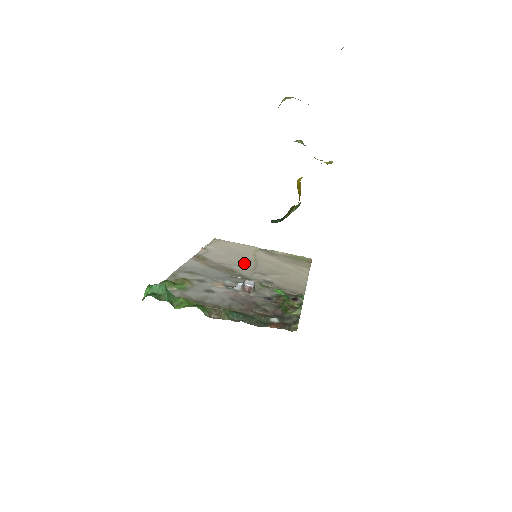
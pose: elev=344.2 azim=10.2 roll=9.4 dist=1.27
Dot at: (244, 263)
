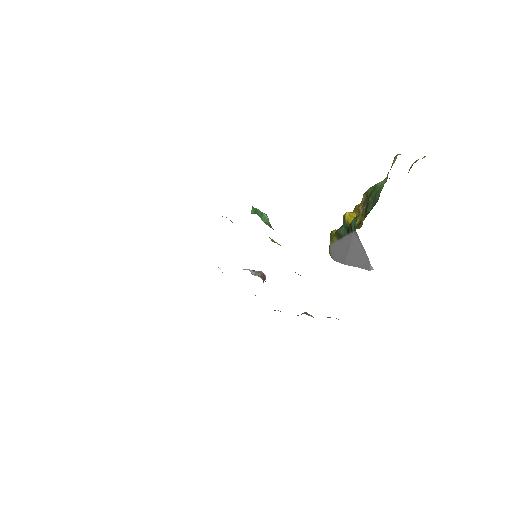
Dot at: occluded
